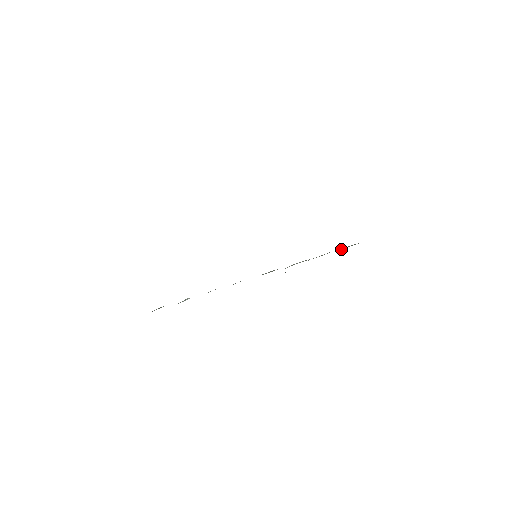
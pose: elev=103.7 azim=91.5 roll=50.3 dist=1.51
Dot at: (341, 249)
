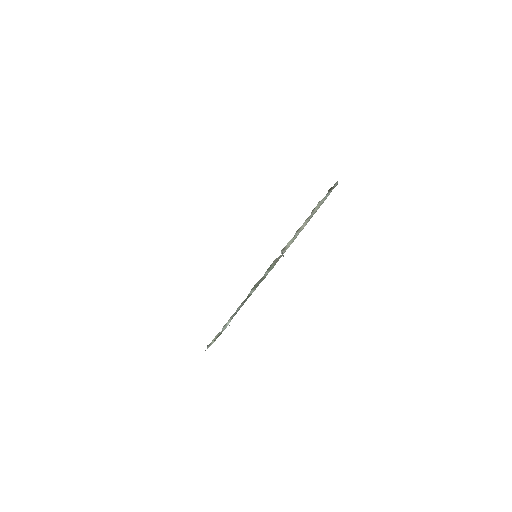
Dot at: (312, 212)
